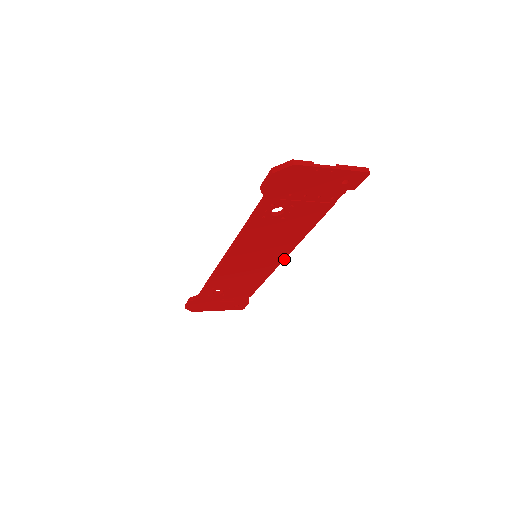
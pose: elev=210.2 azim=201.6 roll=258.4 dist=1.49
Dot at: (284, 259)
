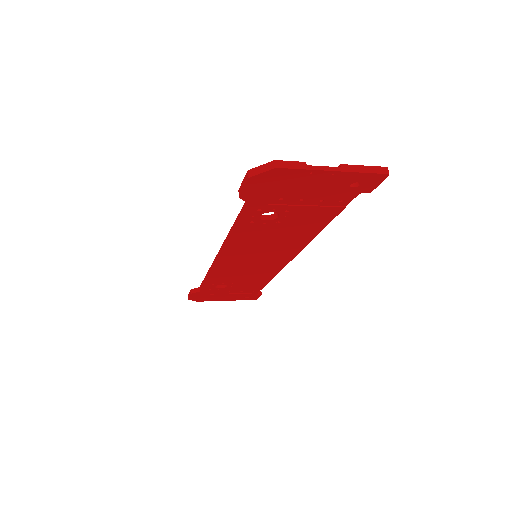
Dot at: (292, 259)
